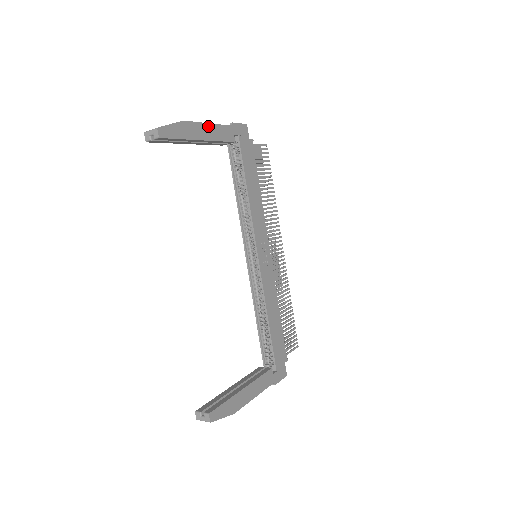
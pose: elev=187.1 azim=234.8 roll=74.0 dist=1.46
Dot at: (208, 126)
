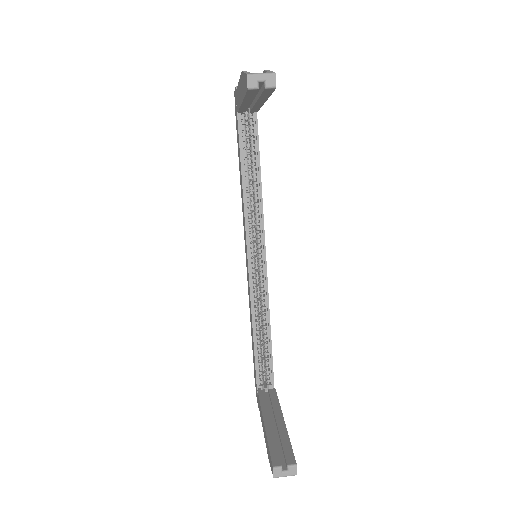
Dot at: occluded
